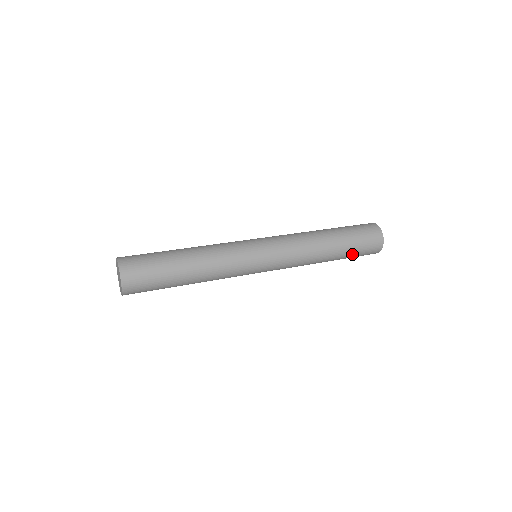
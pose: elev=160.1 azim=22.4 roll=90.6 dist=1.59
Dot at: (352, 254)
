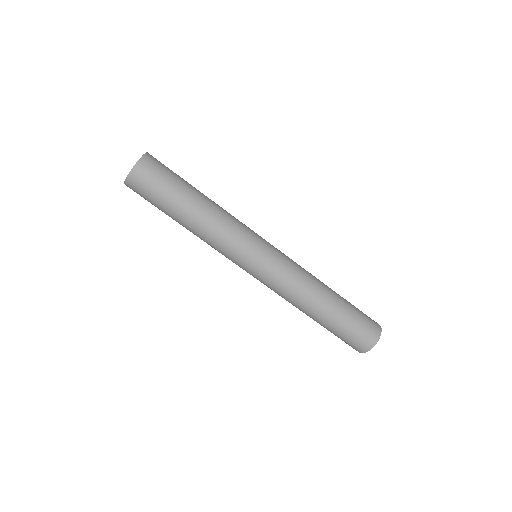
Dot at: occluded
